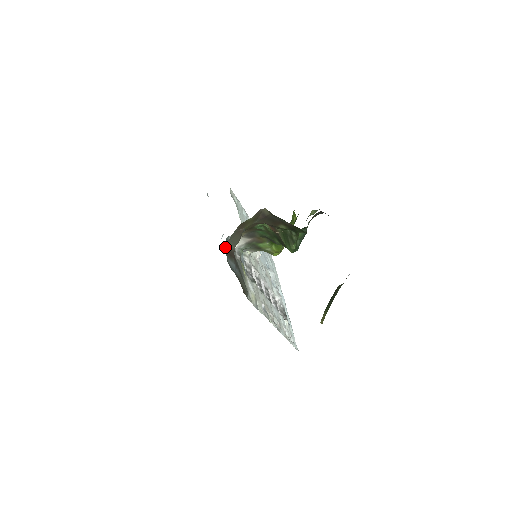
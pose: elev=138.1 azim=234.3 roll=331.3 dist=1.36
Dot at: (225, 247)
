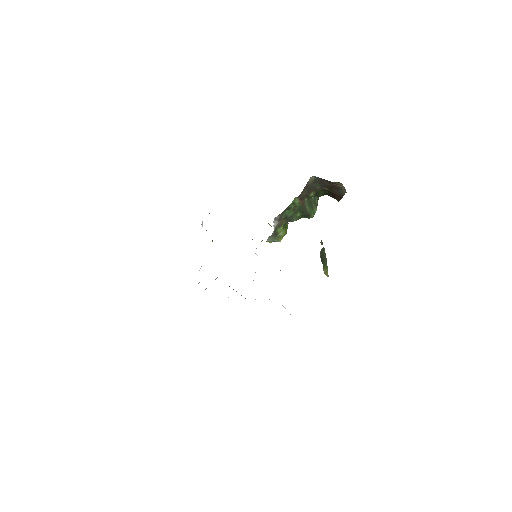
Dot at: occluded
